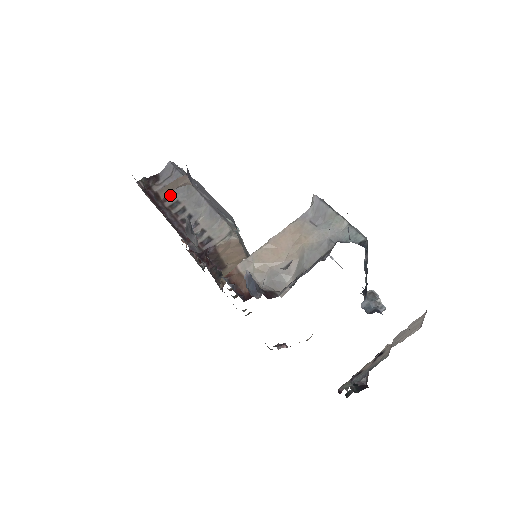
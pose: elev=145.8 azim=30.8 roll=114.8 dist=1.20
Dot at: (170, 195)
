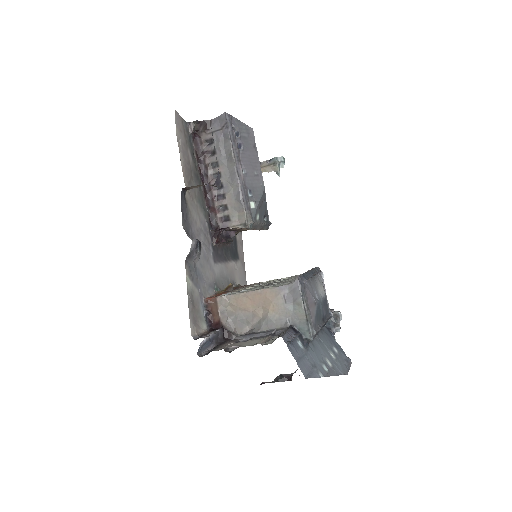
Dot at: (213, 151)
